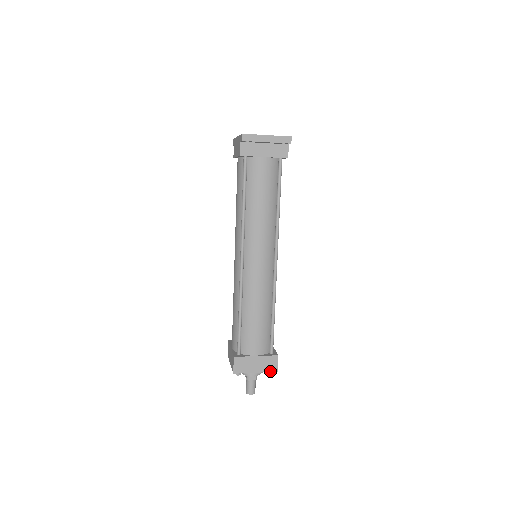
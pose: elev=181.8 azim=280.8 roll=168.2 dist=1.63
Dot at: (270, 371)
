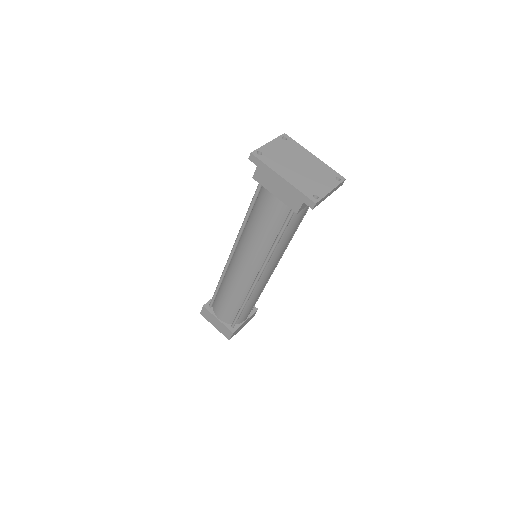
Dot at: occluded
